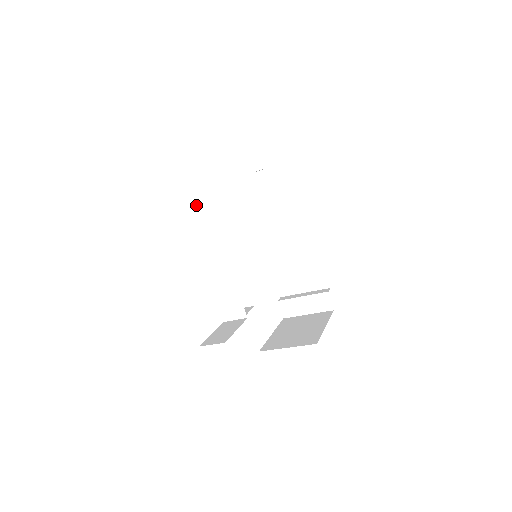
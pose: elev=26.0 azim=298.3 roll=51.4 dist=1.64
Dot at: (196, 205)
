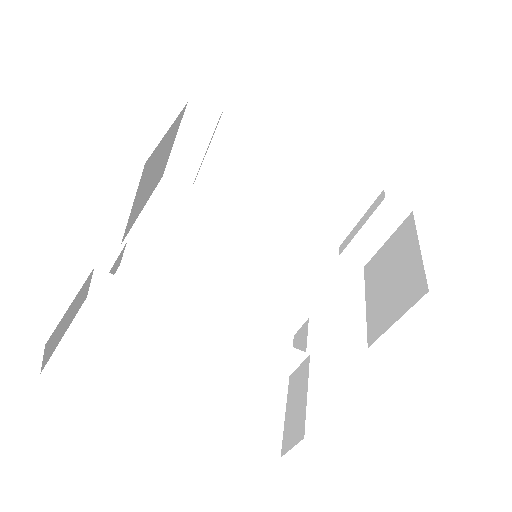
Dot at: (113, 291)
